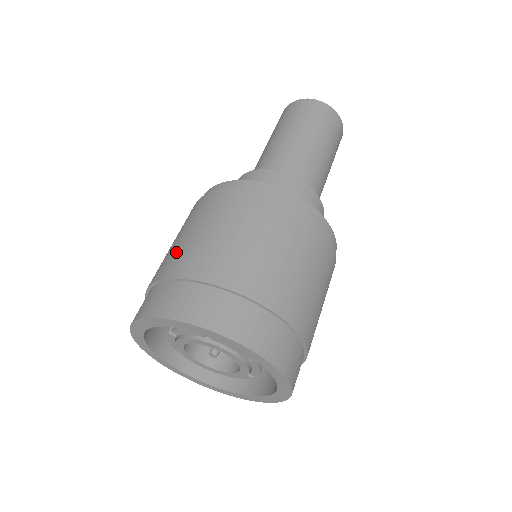
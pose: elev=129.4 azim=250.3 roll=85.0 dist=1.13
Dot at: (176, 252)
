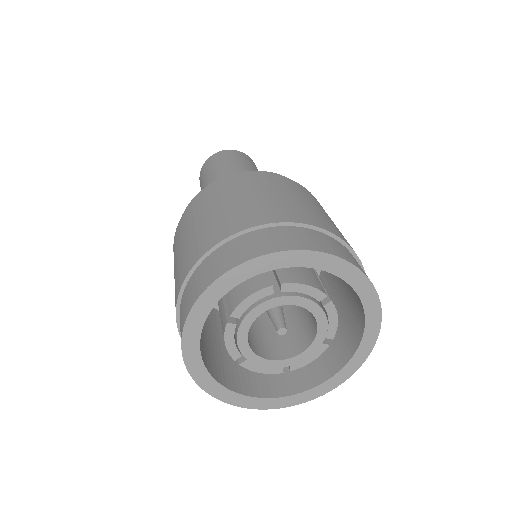
Dot at: (196, 240)
